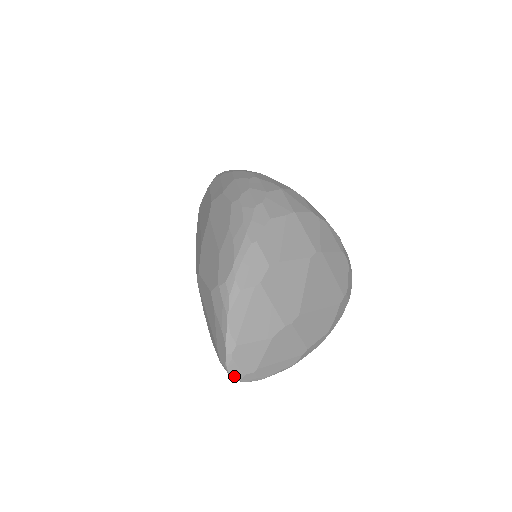
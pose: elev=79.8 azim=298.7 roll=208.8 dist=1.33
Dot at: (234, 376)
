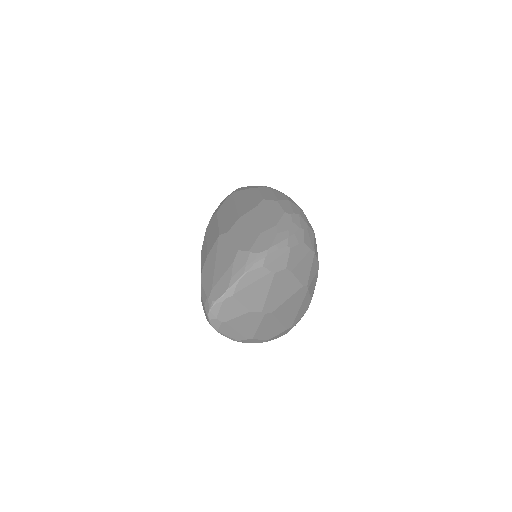
Dot at: (211, 313)
